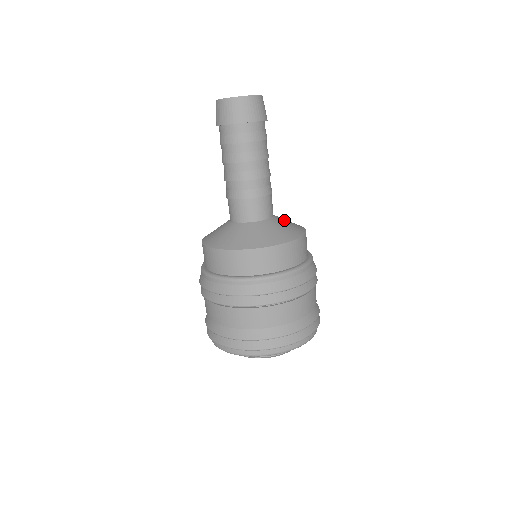
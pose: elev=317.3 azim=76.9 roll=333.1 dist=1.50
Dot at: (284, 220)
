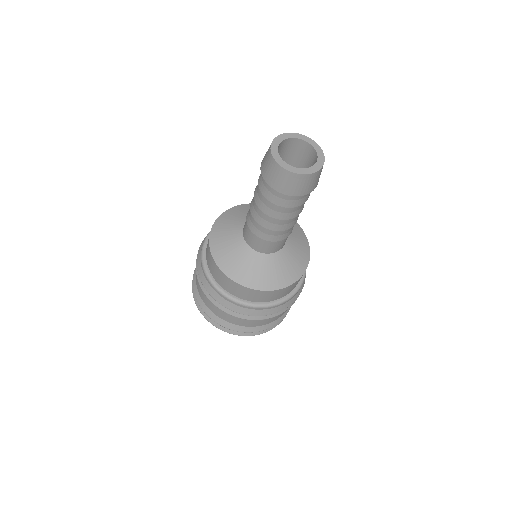
Dot at: (290, 255)
